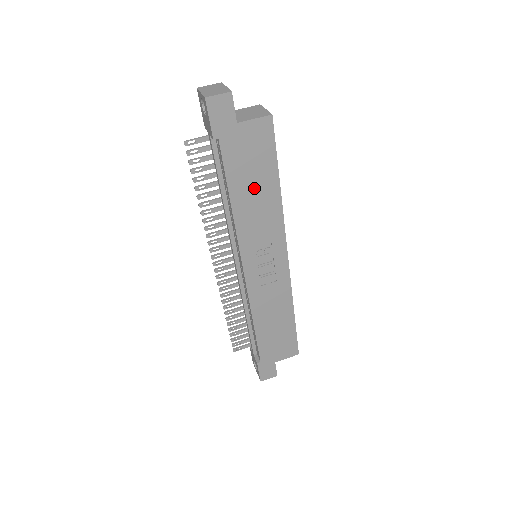
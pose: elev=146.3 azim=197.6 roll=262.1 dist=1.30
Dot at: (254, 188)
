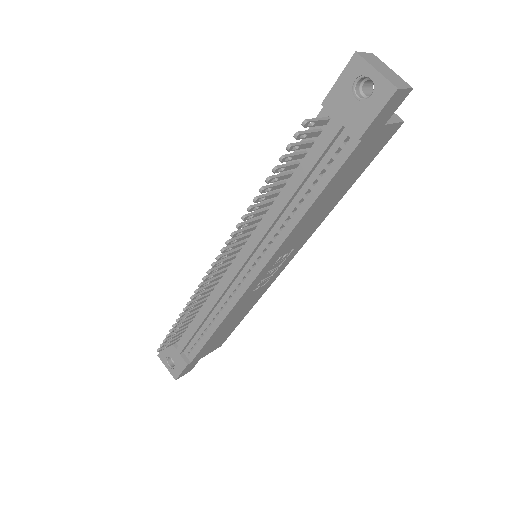
Dot at: (332, 195)
